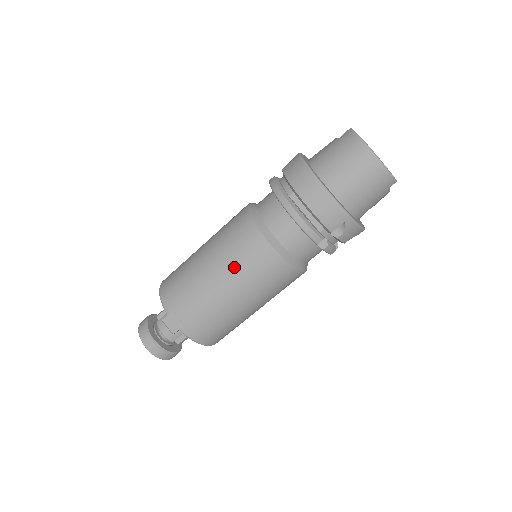
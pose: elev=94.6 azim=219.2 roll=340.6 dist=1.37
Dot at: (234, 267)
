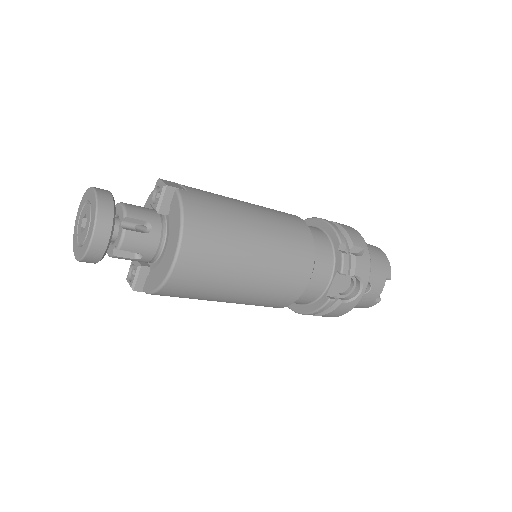
Dot at: (263, 207)
